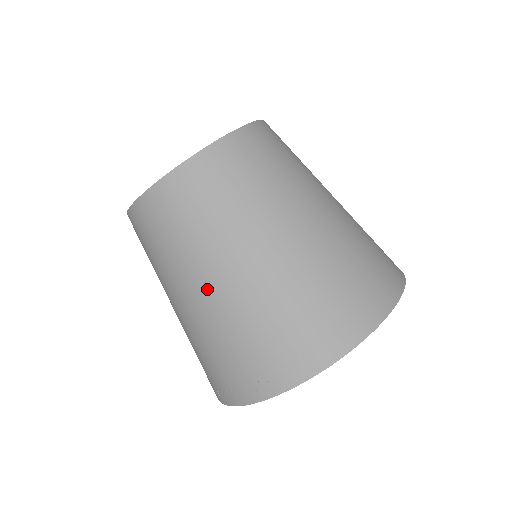
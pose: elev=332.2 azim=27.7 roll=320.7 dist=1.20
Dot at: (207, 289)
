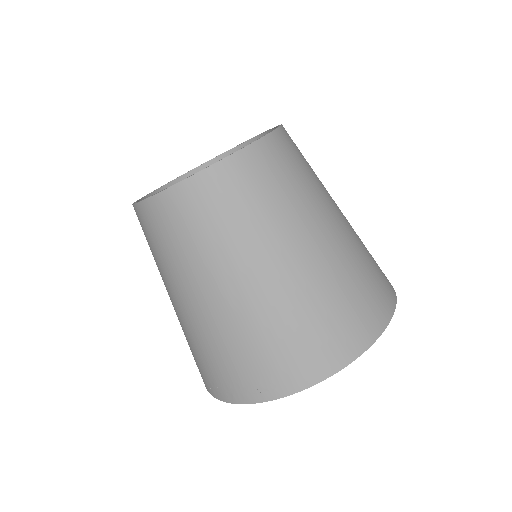
Dot at: (197, 301)
